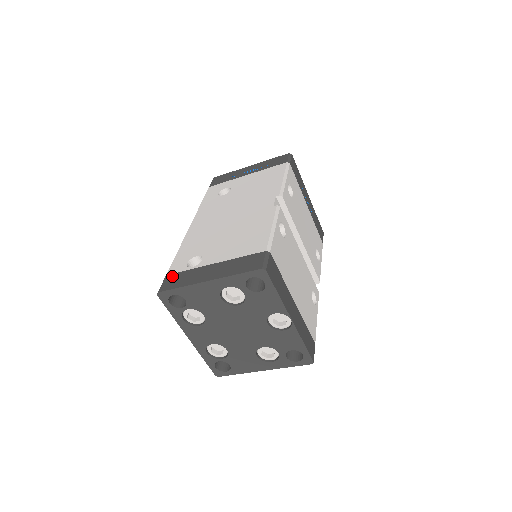
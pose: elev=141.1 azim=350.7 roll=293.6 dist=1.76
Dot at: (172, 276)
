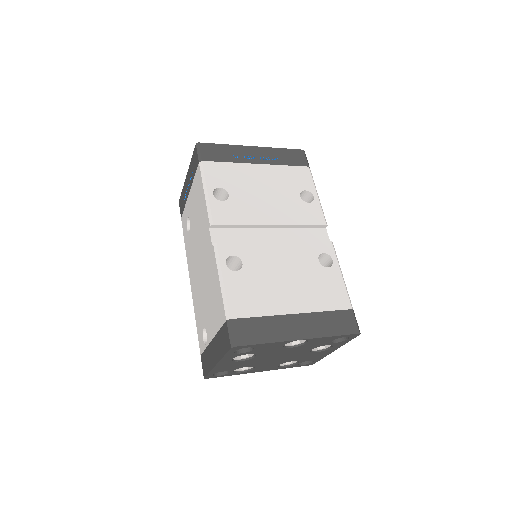
Dot at: (202, 357)
